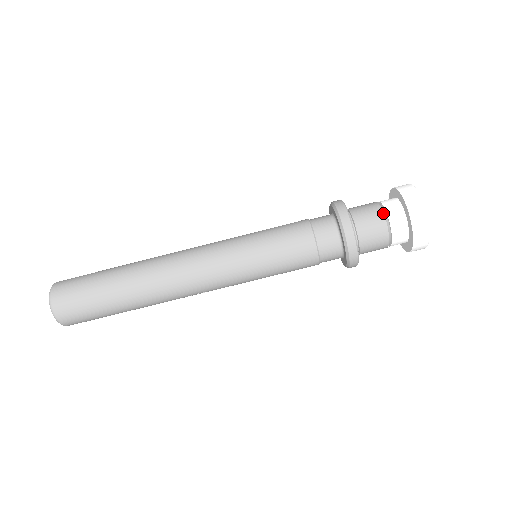
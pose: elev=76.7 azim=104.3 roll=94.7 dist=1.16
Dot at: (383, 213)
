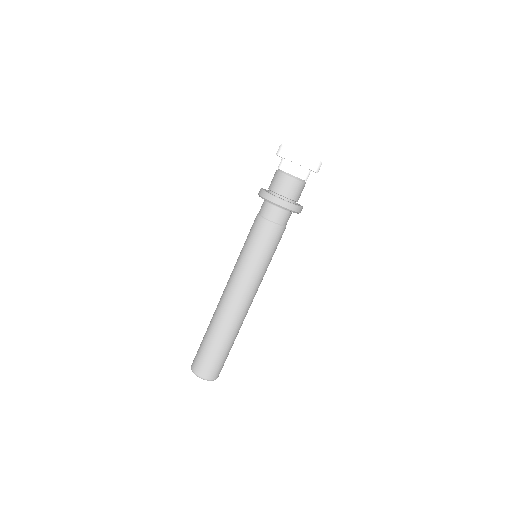
Dot at: (293, 178)
